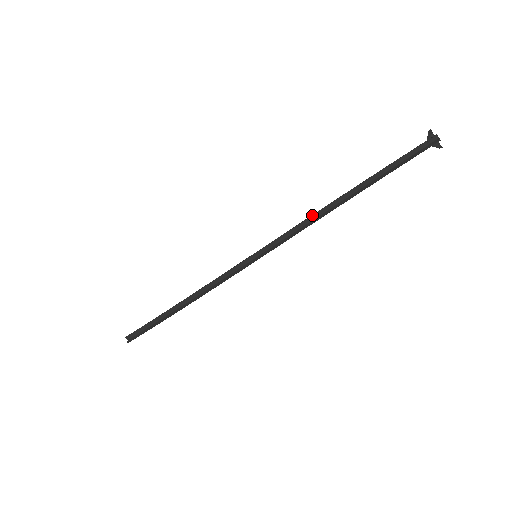
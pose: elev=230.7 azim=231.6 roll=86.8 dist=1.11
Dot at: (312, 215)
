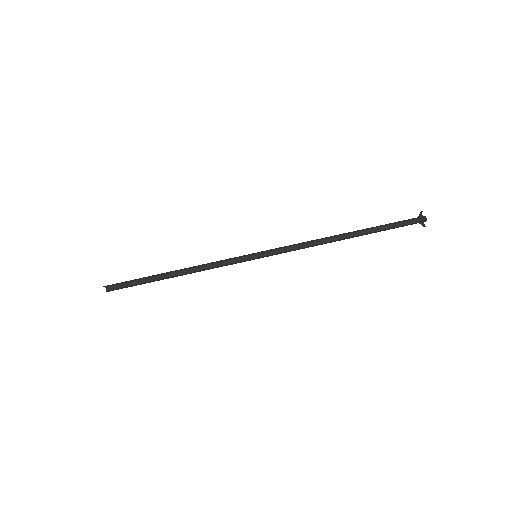
Dot at: (313, 240)
